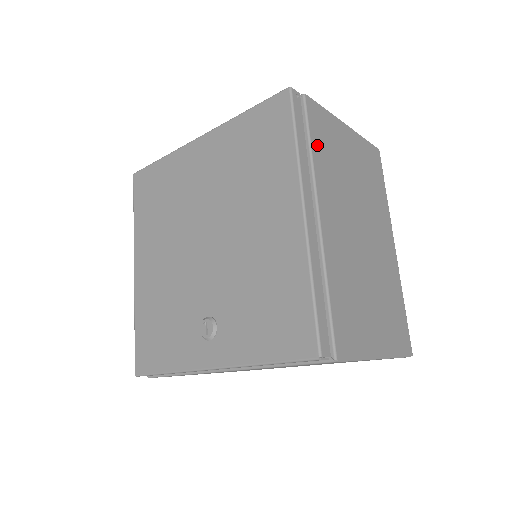
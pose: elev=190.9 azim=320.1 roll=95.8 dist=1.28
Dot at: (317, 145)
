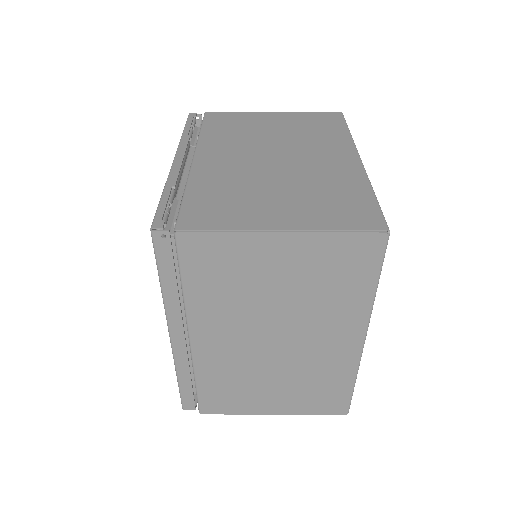
Dot at: (195, 281)
